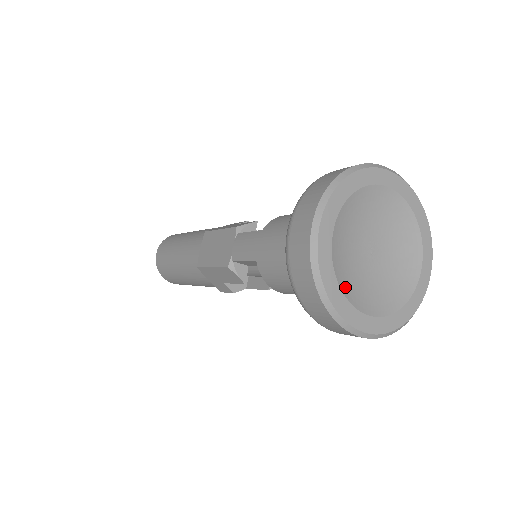
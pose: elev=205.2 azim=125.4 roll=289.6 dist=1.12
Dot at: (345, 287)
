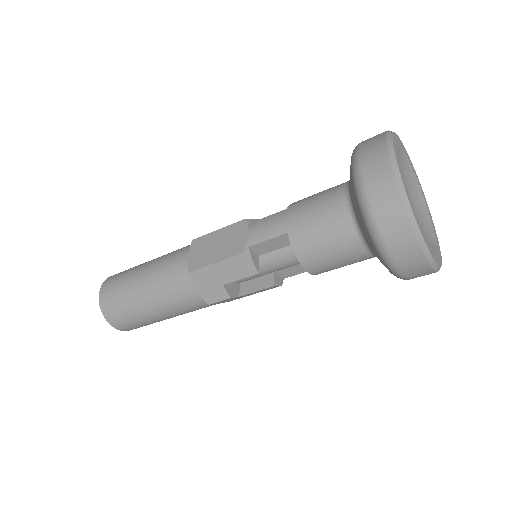
Dot at: occluded
